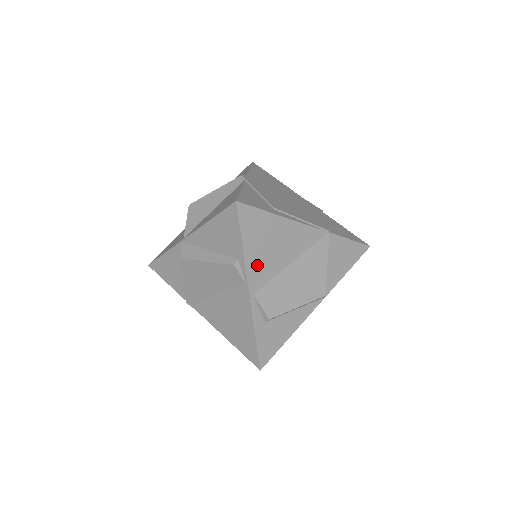
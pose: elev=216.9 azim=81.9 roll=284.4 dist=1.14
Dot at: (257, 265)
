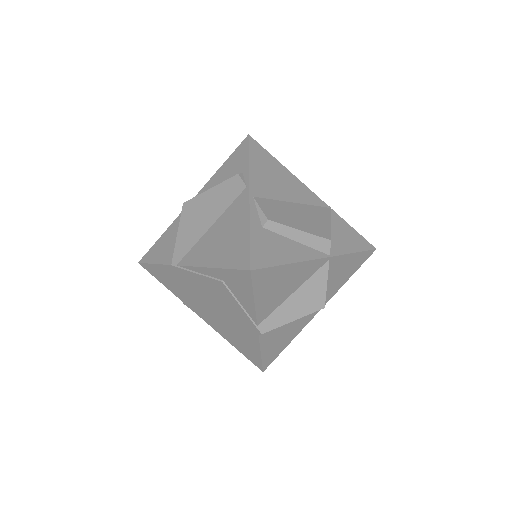
Dot at: (260, 180)
